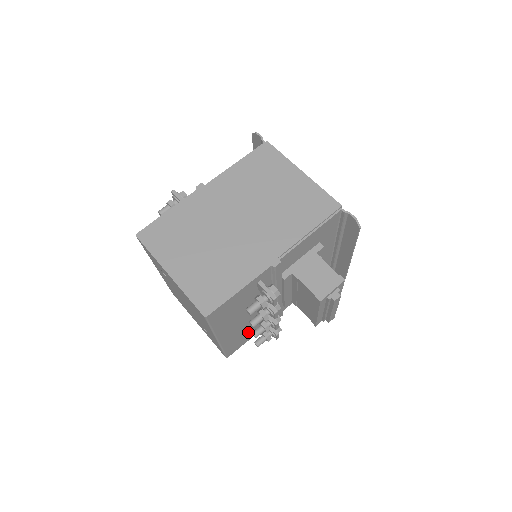
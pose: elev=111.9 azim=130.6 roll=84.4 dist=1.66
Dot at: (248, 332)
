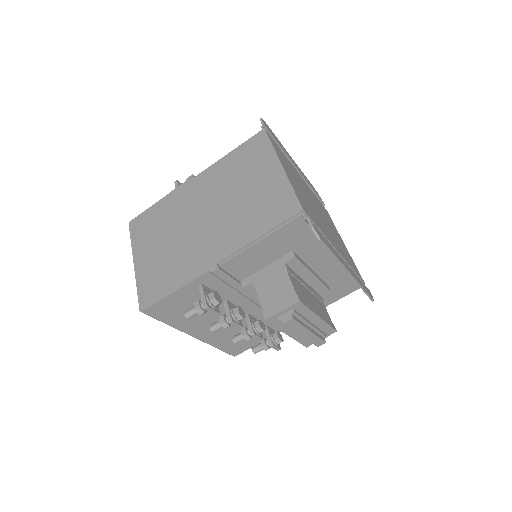
Dot at: occluded
